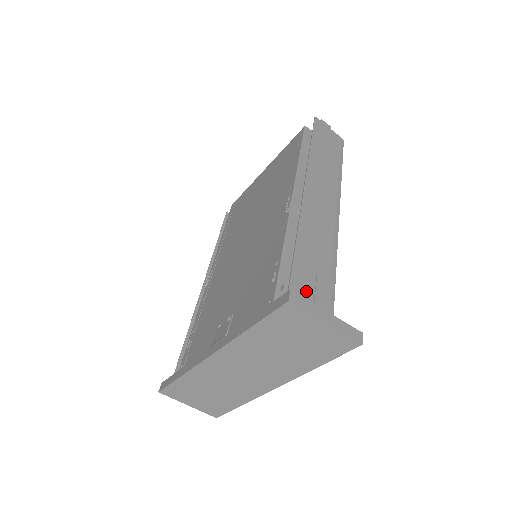
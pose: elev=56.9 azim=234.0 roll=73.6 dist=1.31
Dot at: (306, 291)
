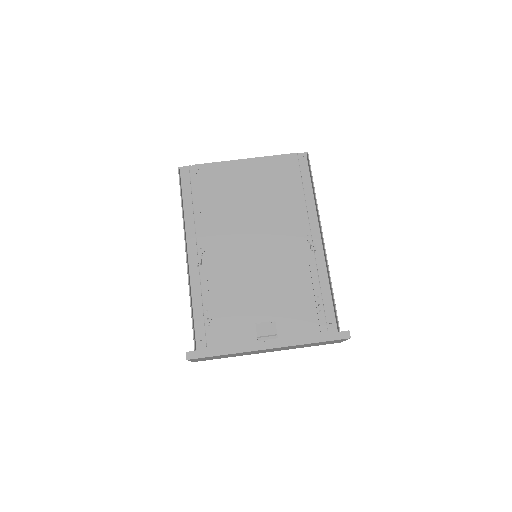
Dot at: occluded
